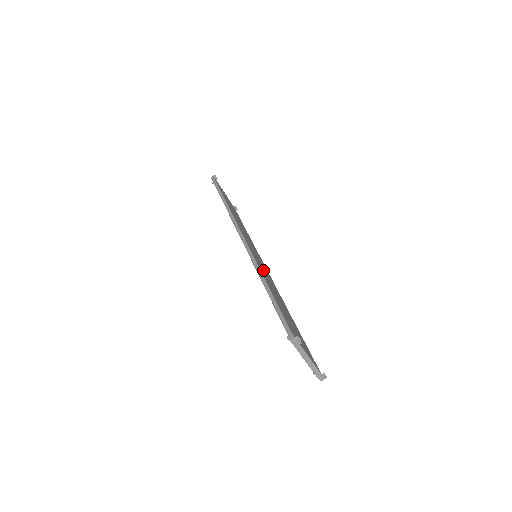
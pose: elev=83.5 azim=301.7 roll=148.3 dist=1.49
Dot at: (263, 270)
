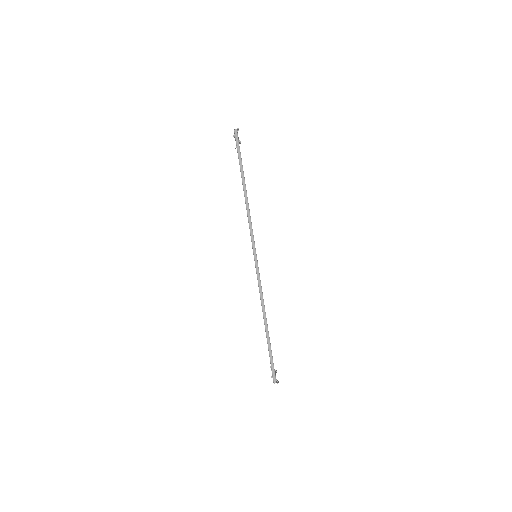
Dot at: occluded
